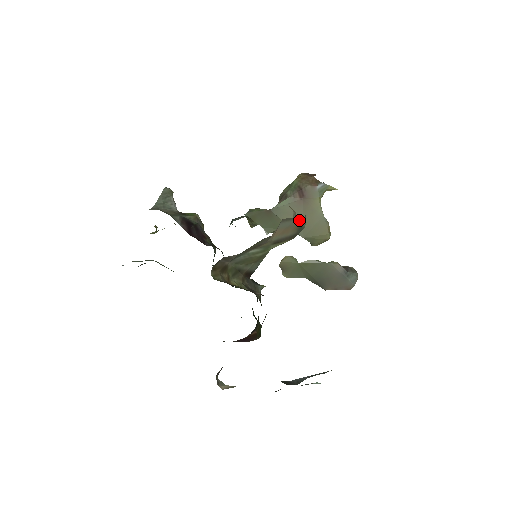
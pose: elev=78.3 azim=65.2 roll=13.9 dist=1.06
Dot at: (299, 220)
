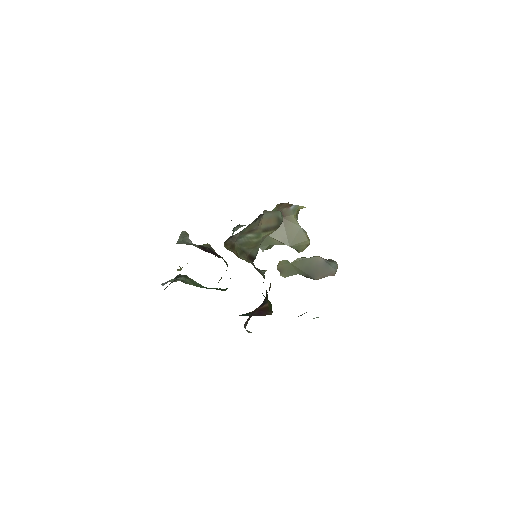
Dot at: (276, 213)
